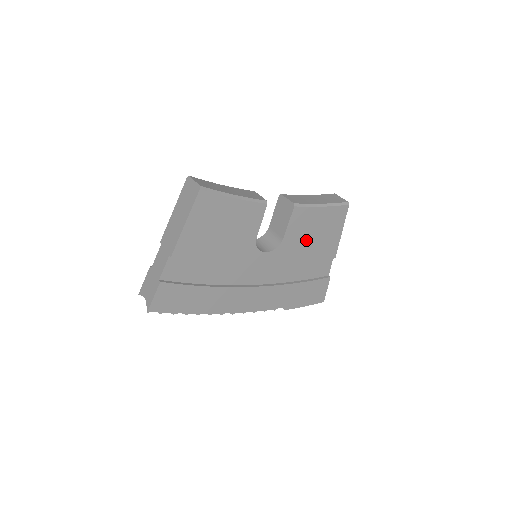
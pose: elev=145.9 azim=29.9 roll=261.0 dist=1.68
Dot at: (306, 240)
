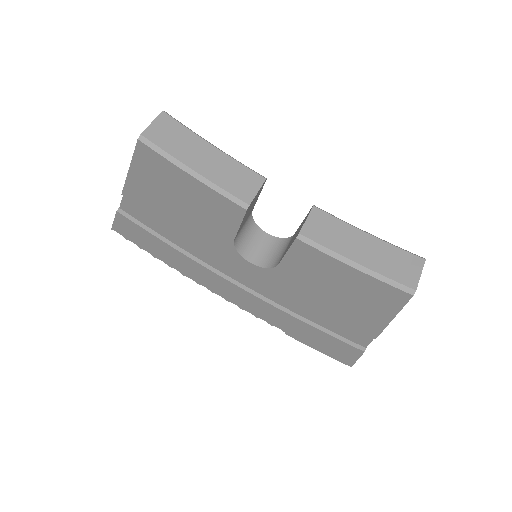
Dot at: (320, 288)
